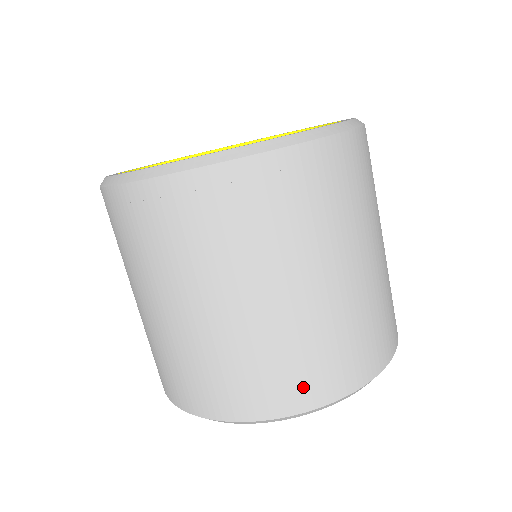
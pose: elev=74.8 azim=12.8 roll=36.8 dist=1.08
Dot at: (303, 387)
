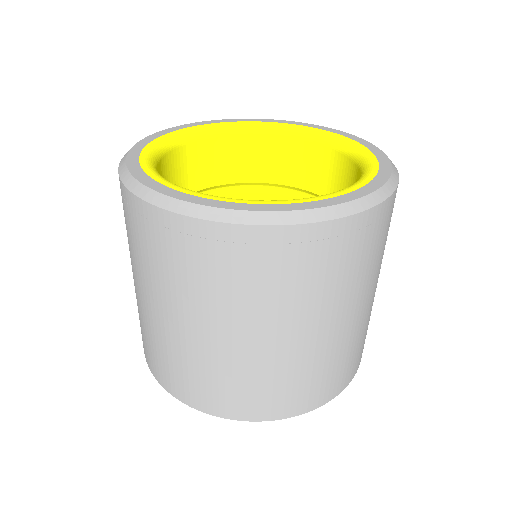
Dot at: (325, 389)
